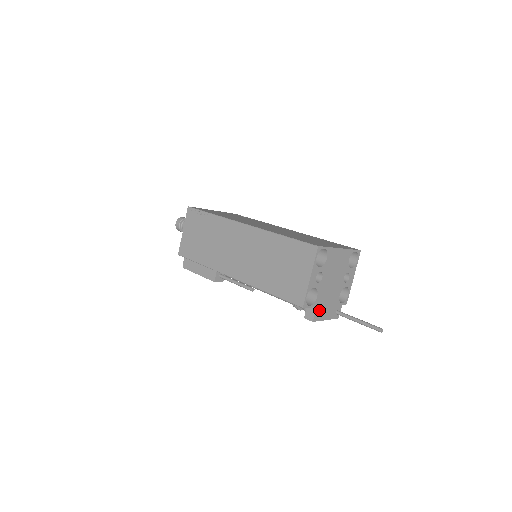
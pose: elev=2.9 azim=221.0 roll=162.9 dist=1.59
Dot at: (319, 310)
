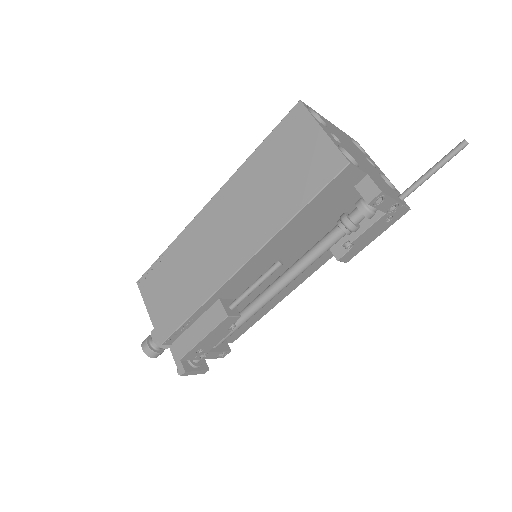
Dot at: (375, 182)
